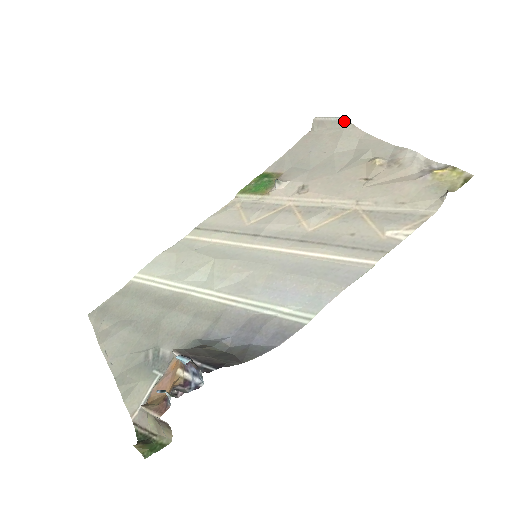
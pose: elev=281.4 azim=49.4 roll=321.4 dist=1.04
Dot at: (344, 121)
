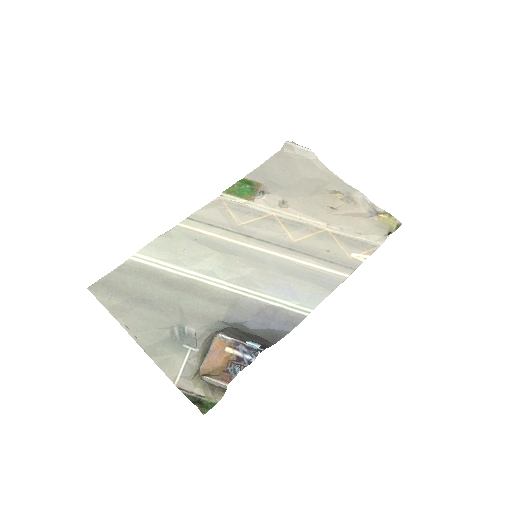
Dot at: (311, 152)
